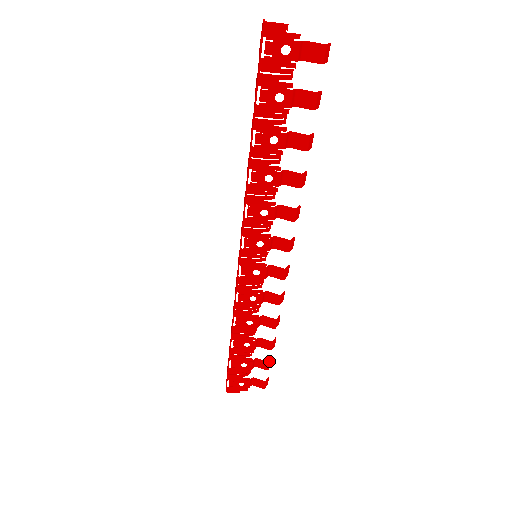
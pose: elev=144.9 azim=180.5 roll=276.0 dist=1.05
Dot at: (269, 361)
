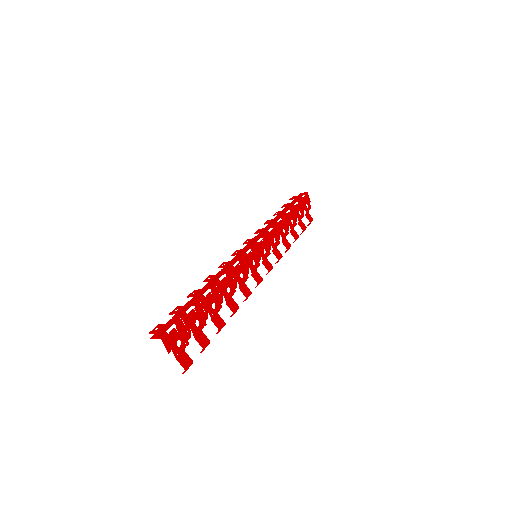
Dot at: (209, 342)
